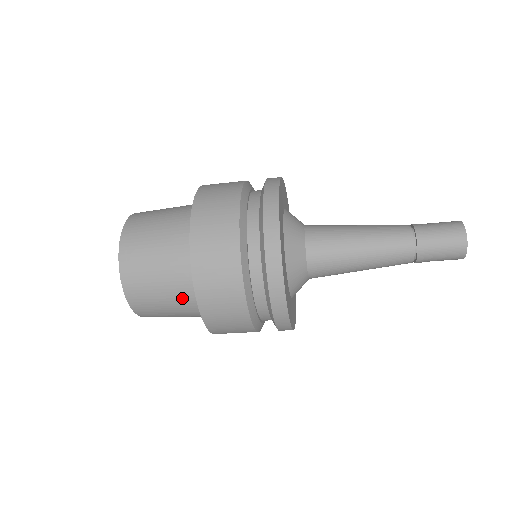
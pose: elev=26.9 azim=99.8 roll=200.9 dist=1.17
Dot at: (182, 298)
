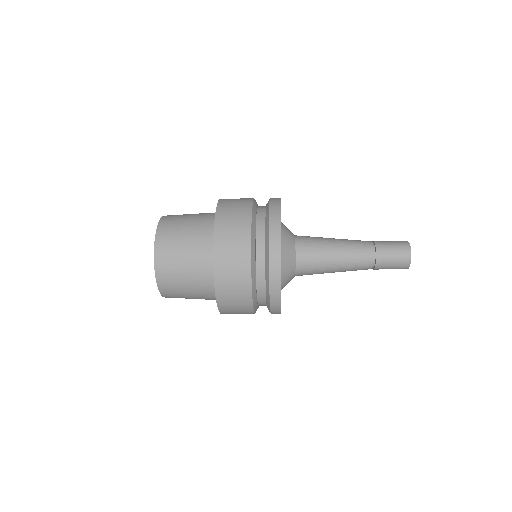
Dot at: (201, 282)
